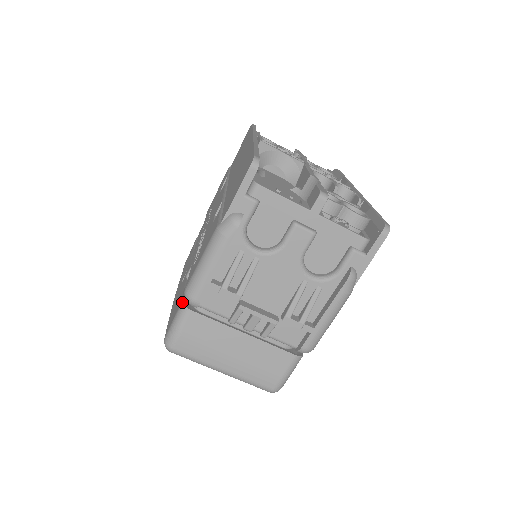
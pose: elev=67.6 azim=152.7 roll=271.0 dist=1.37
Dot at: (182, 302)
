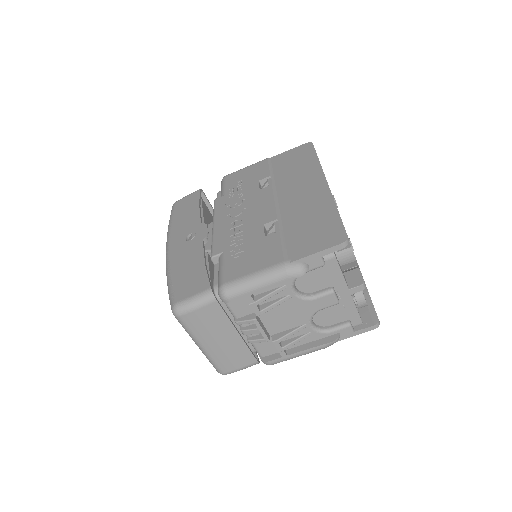
Dot at: (211, 288)
